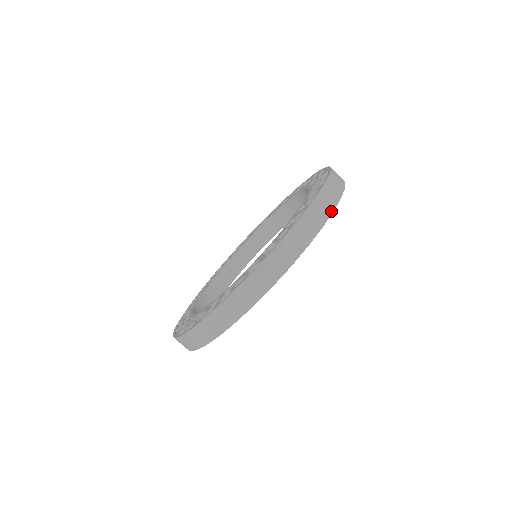
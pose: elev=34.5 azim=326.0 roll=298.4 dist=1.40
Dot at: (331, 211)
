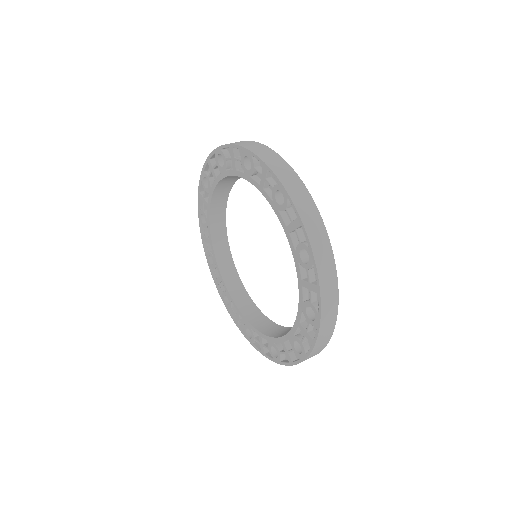
Dot at: (335, 272)
